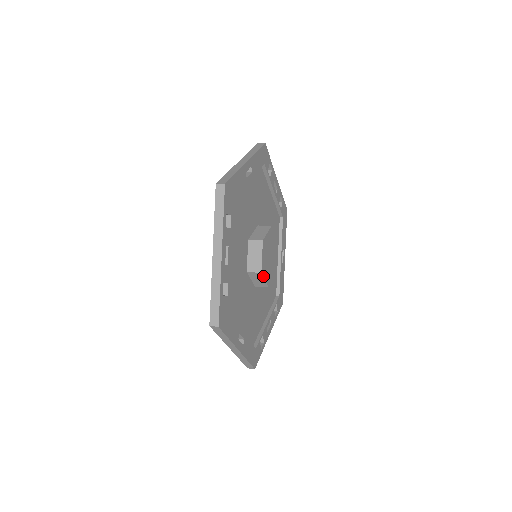
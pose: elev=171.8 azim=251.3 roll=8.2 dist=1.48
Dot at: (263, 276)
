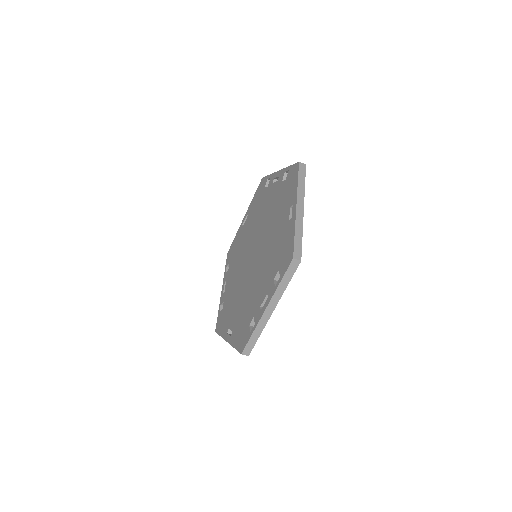
Dot at: occluded
